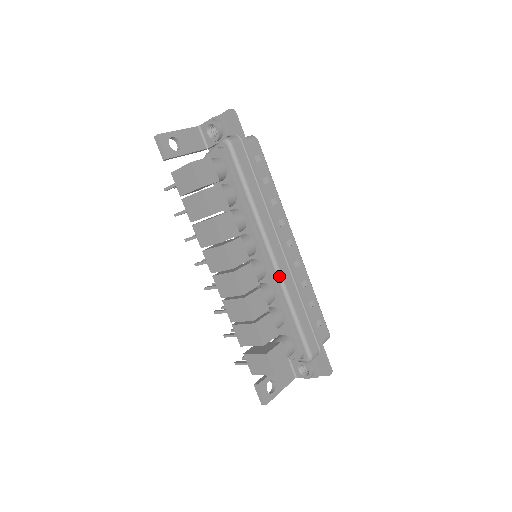
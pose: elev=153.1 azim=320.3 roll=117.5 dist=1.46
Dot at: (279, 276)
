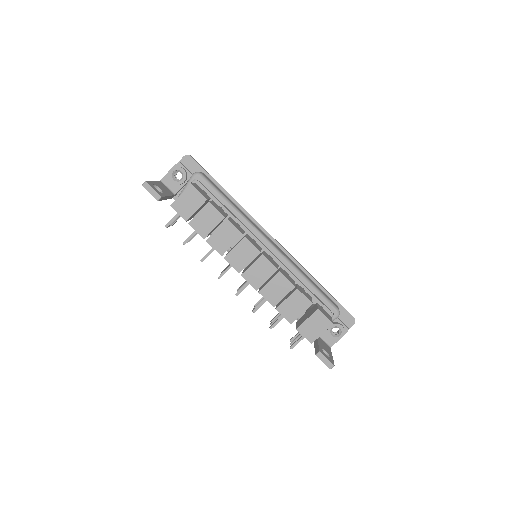
Dot at: (284, 257)
